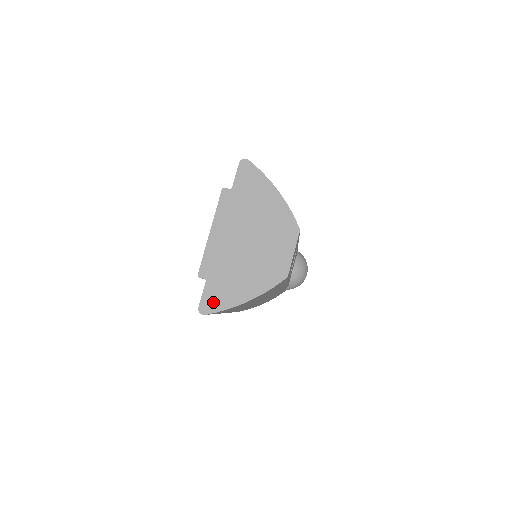
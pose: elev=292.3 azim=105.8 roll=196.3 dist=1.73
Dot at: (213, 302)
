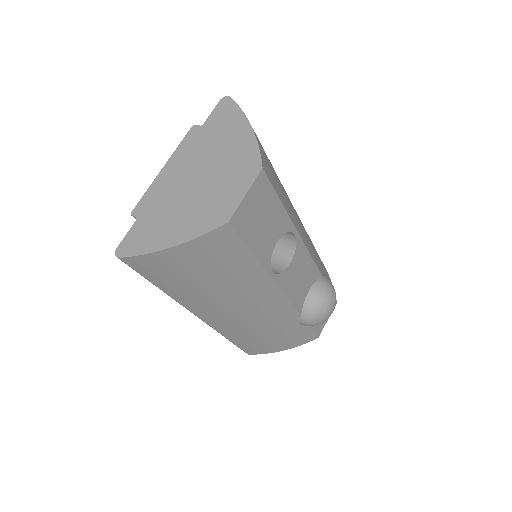
Dot at: (134, 244)
